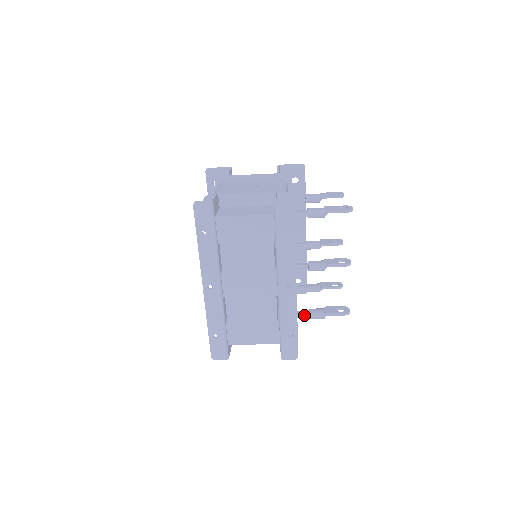
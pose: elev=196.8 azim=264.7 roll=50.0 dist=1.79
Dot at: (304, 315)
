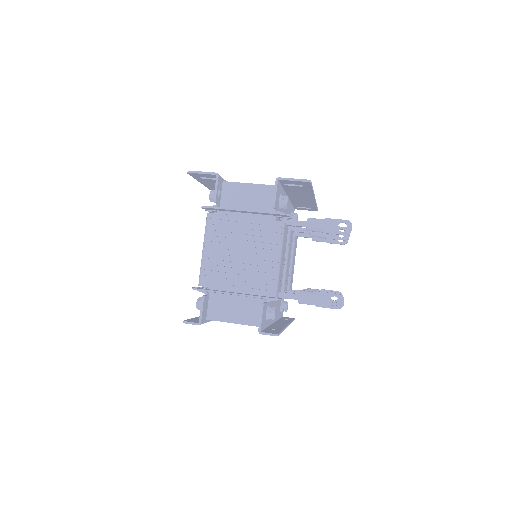
Dot at: occluded
